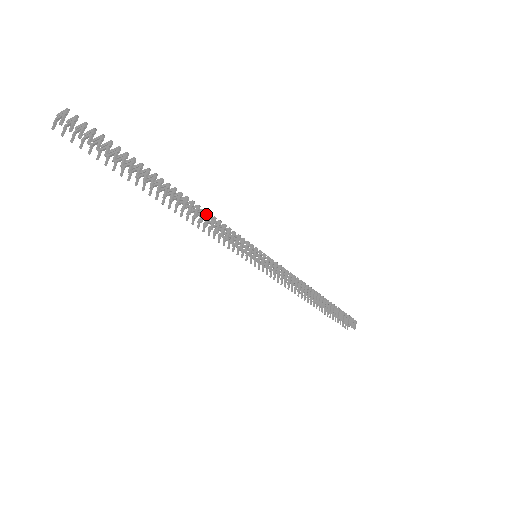
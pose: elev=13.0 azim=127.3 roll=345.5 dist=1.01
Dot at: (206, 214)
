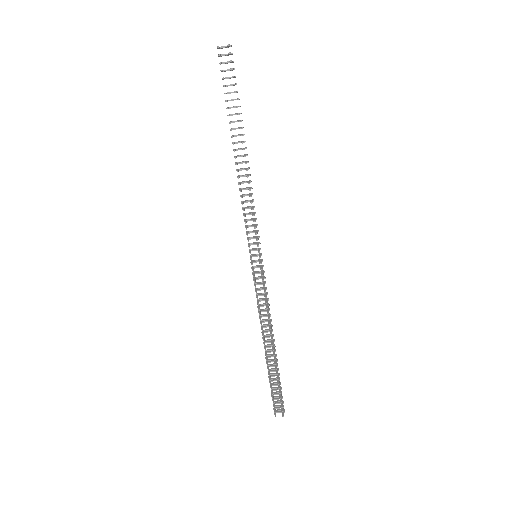
Dot at: (248, 187)
